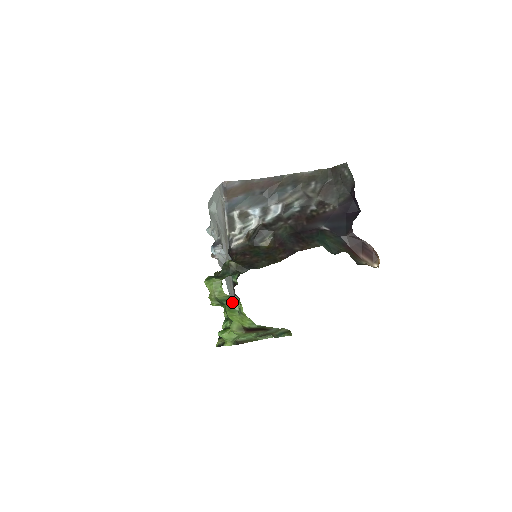
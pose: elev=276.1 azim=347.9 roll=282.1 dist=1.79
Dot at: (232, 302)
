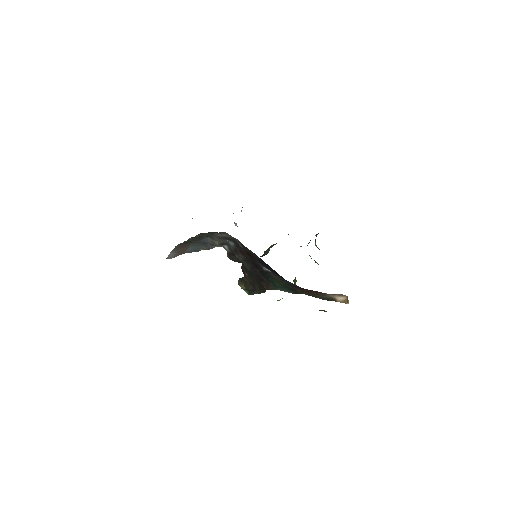
Dot at: occluded
